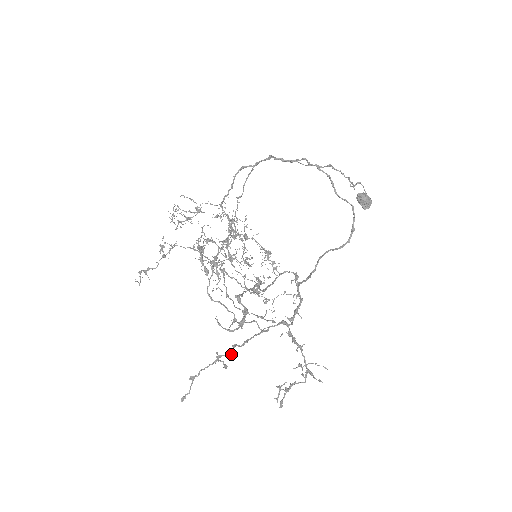
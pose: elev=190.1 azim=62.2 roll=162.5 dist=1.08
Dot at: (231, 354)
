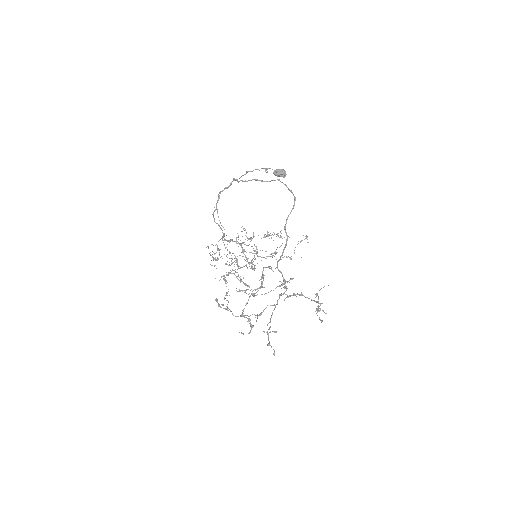
Dot at: (269, 329)
